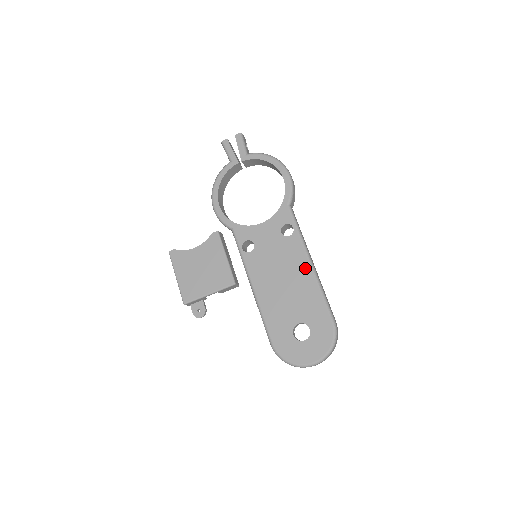
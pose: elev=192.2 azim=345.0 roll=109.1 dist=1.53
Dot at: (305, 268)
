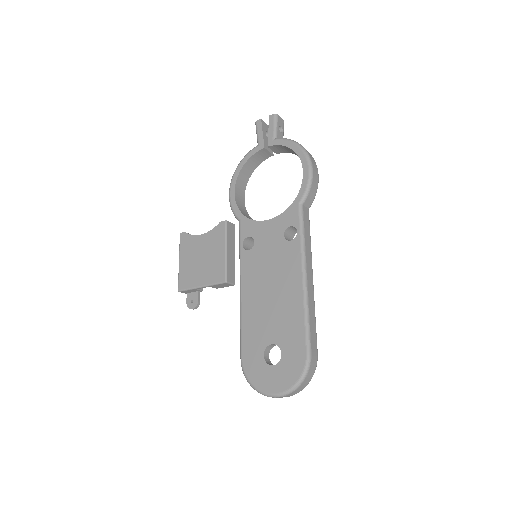
Dot at: (296, 282)
